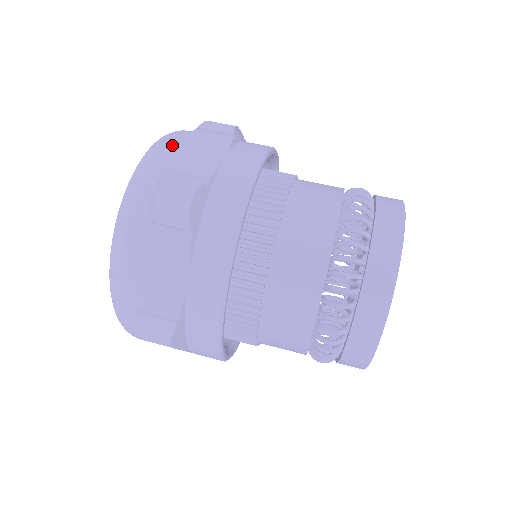
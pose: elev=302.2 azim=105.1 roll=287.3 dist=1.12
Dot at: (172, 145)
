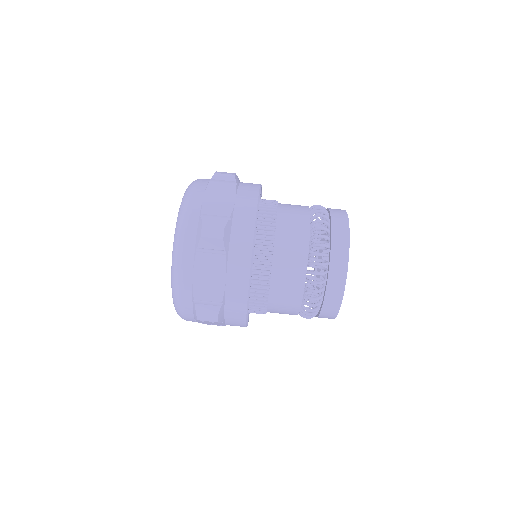
Dot at: (200, 195)
